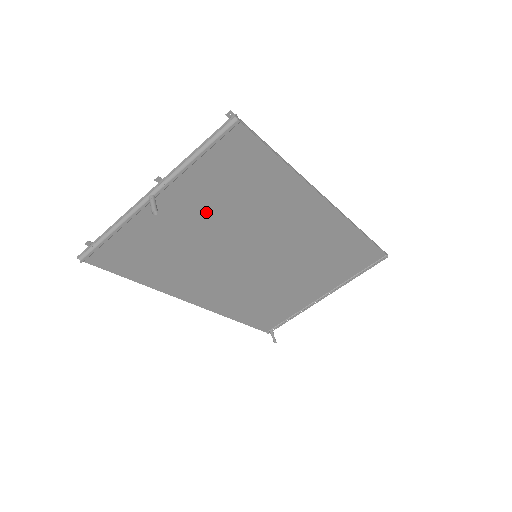
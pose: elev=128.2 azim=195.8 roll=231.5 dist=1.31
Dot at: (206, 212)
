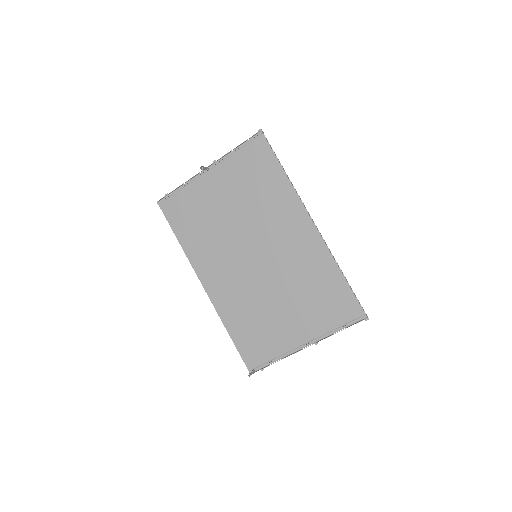
Dot at: (232, 194)
